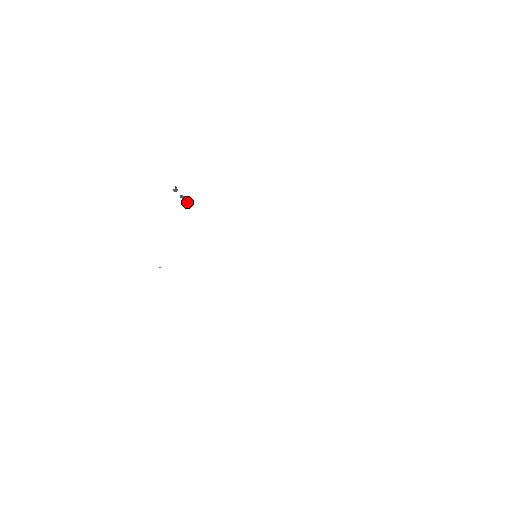
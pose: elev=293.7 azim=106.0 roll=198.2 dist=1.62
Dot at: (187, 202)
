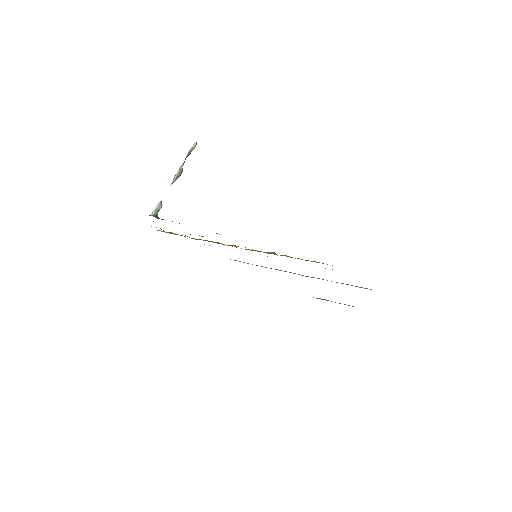
Dot at: (187, 156)
